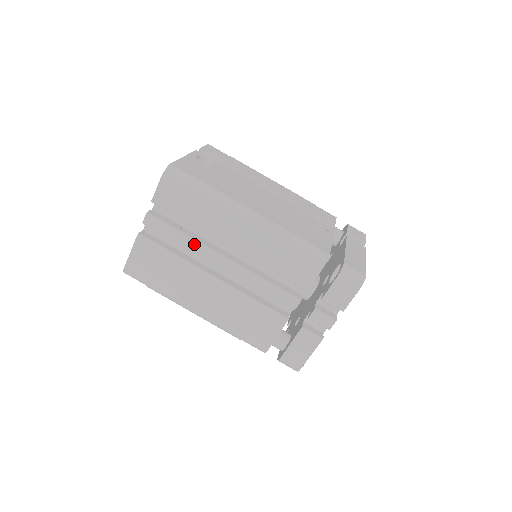
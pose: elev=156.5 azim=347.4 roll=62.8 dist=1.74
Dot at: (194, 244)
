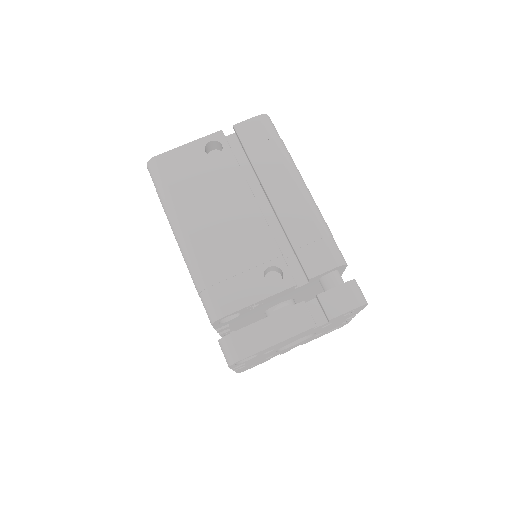
Dot at: occluded
